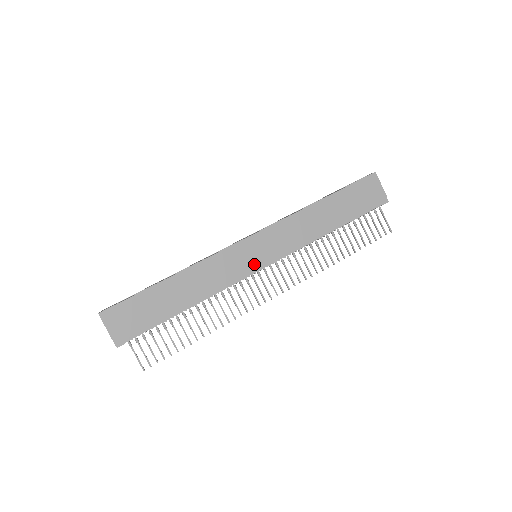
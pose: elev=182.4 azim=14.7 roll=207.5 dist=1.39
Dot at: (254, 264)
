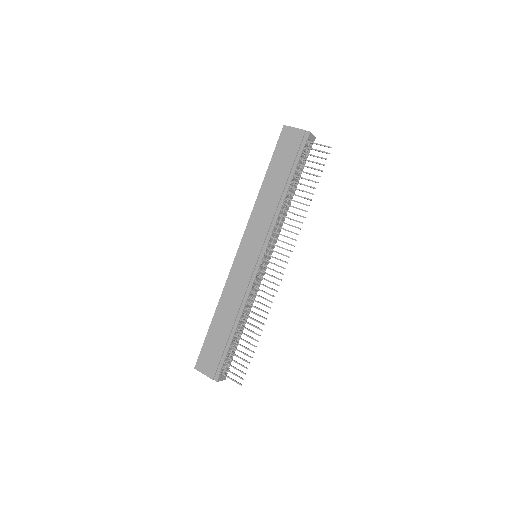
Dot at: (253, 263)
